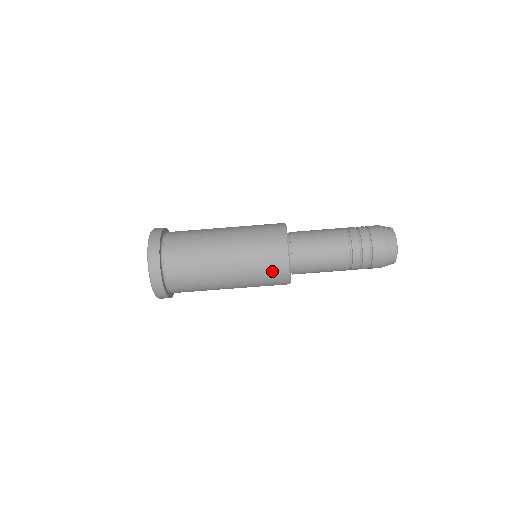
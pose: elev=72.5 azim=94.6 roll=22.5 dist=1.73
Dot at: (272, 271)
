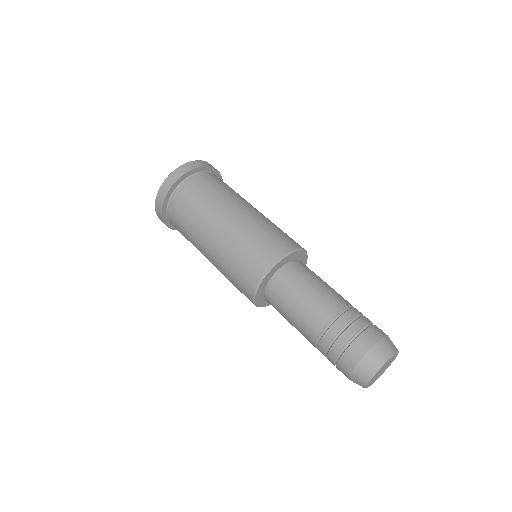
Dot at: (279, 238)
